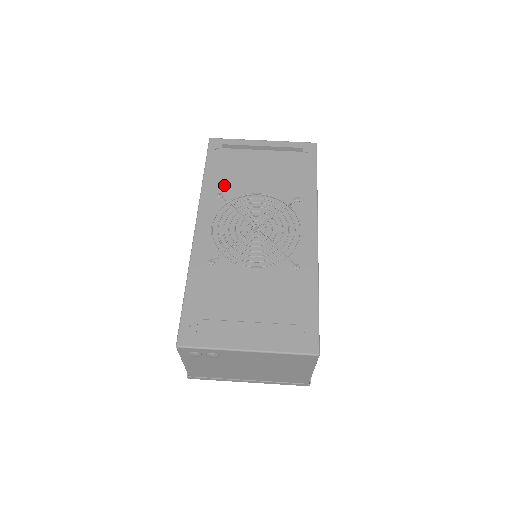
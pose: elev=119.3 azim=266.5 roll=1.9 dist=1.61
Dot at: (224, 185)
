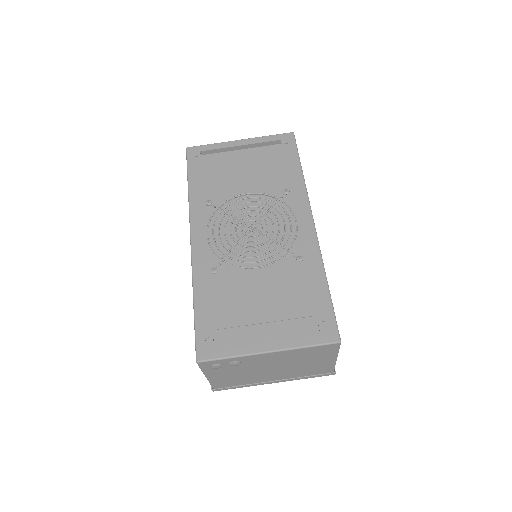
Dot at: (210, 192)
